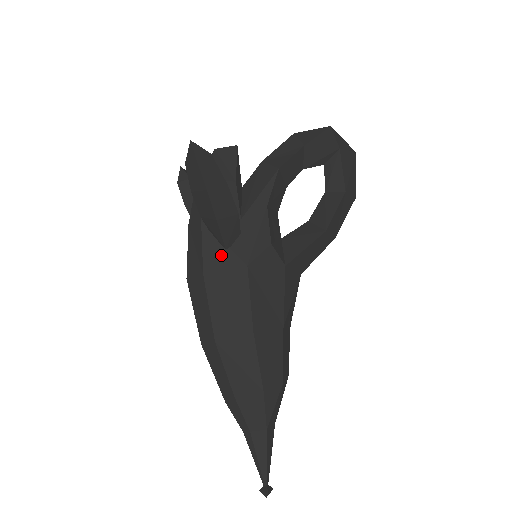
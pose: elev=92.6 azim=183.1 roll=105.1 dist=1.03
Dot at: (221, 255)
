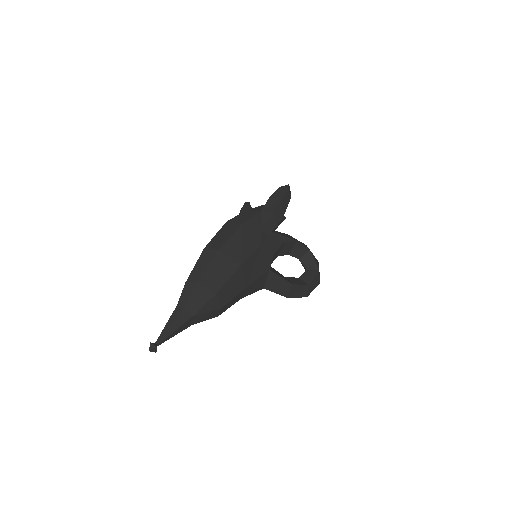
Dot at: (255, 229)
